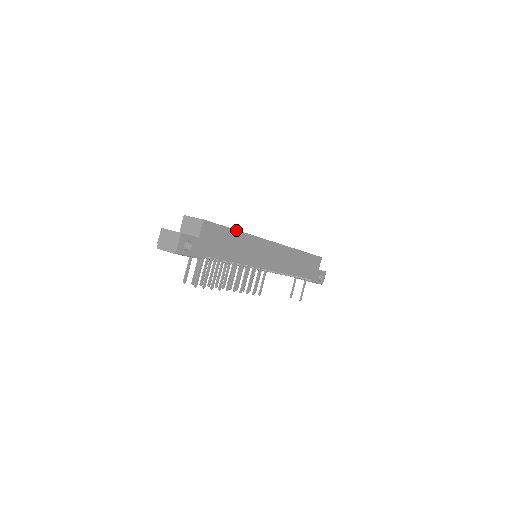
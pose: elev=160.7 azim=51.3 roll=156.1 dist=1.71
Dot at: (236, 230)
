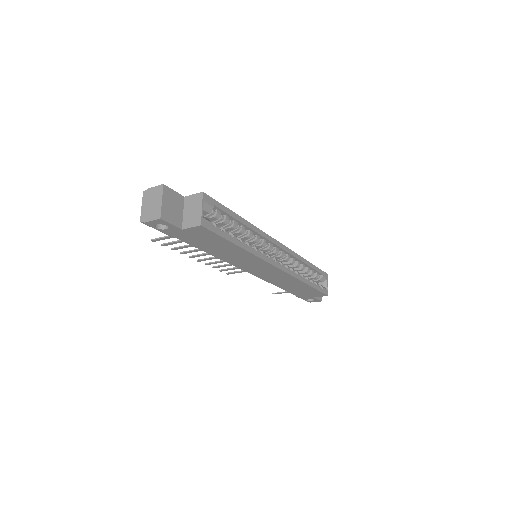
Dot at: (239, 246)
